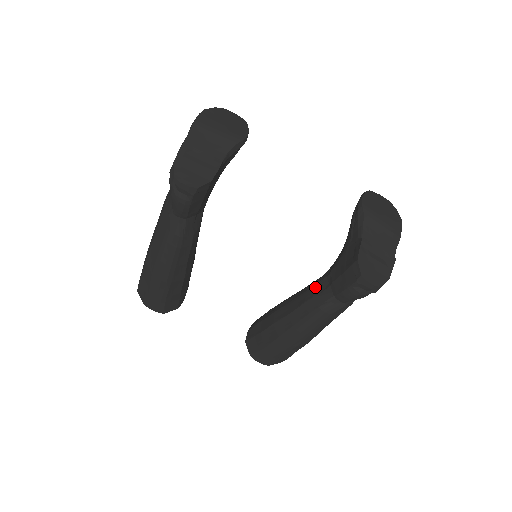
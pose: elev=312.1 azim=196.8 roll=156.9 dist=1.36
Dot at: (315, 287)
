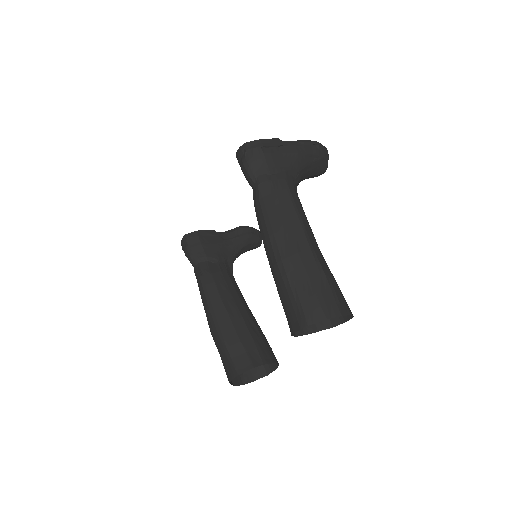
Dot at: occluded
